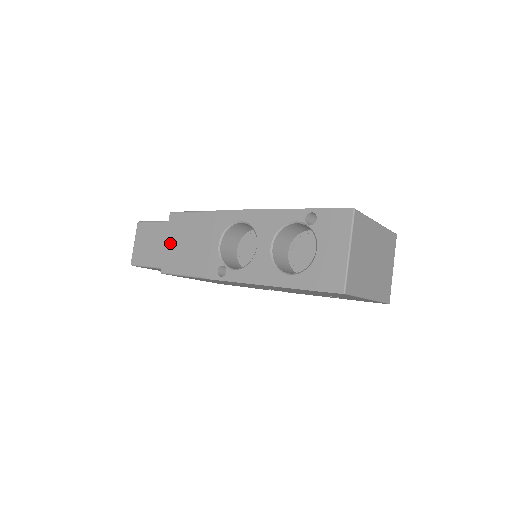
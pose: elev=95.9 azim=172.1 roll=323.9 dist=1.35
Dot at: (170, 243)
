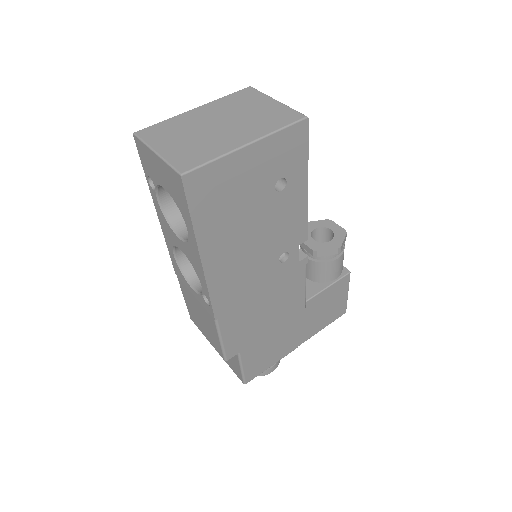
Dot at: (205, 335)
